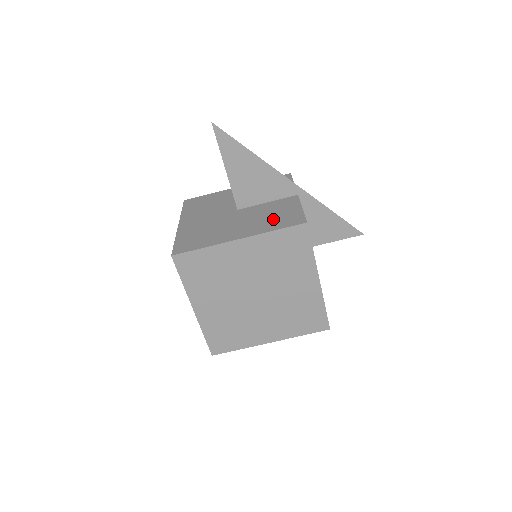
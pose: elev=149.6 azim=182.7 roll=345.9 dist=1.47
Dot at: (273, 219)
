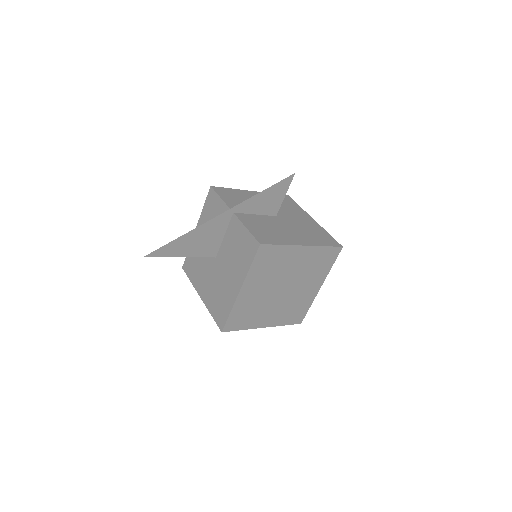
Dot at: (241, 255)
